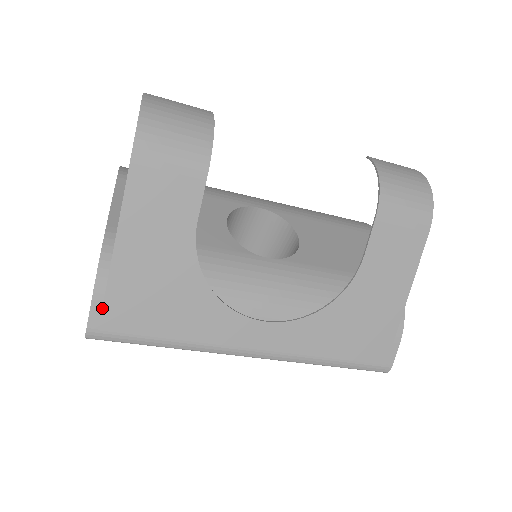
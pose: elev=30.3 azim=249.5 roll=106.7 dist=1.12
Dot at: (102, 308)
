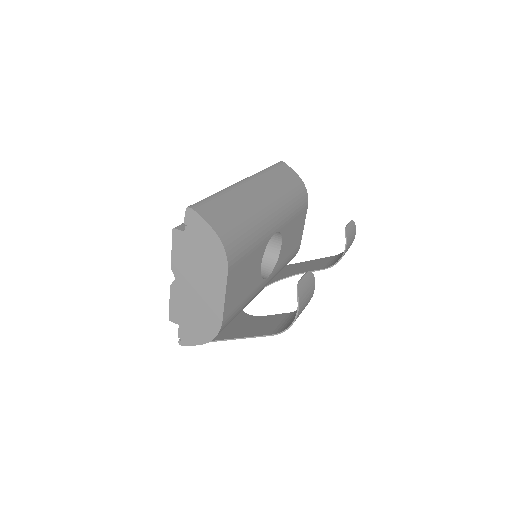
Dot at: occluded
